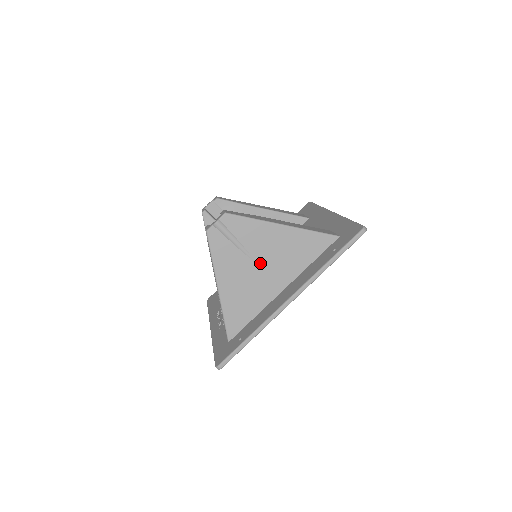
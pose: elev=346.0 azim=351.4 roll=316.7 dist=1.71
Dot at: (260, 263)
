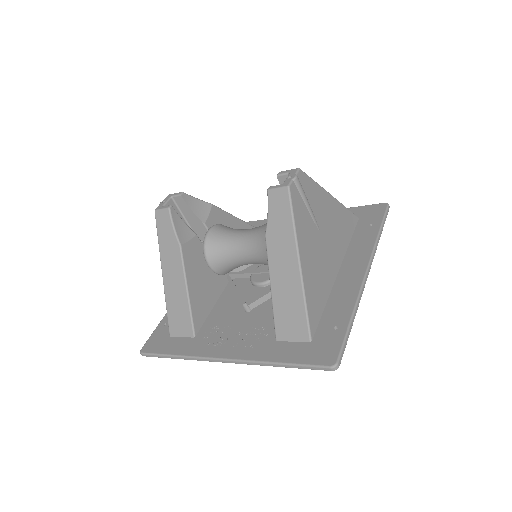
Dot at: (324, 236)
